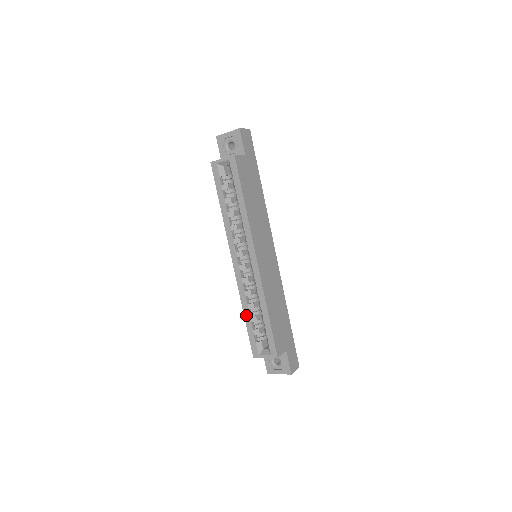
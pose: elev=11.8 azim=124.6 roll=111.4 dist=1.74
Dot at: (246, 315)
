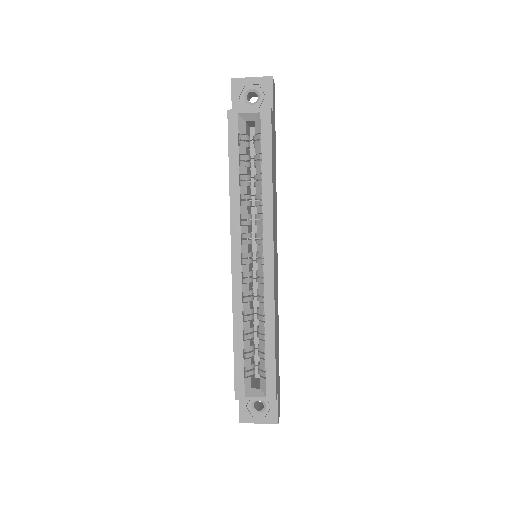
Dot at: (237, 338)
